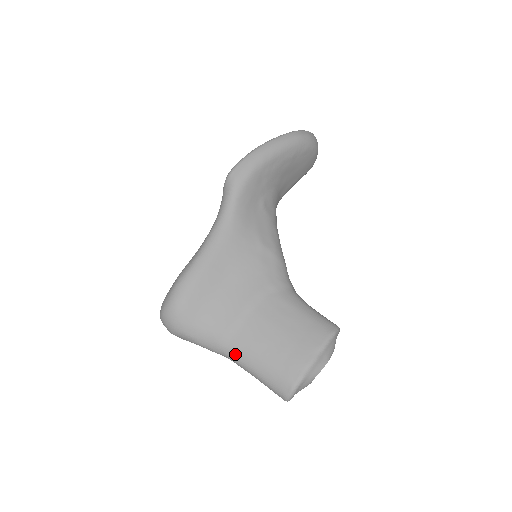
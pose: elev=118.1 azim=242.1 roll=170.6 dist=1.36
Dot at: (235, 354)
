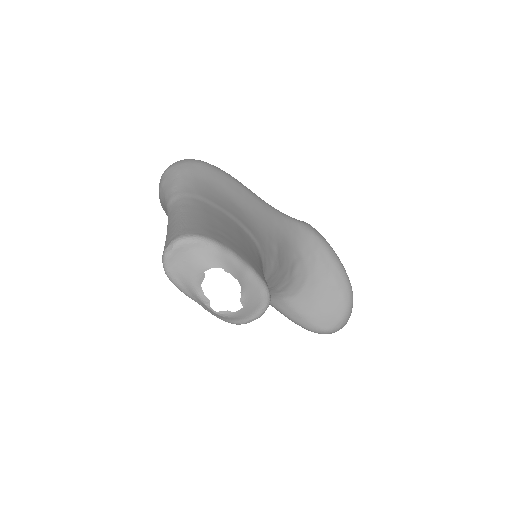
Dot at: (190, 203)
